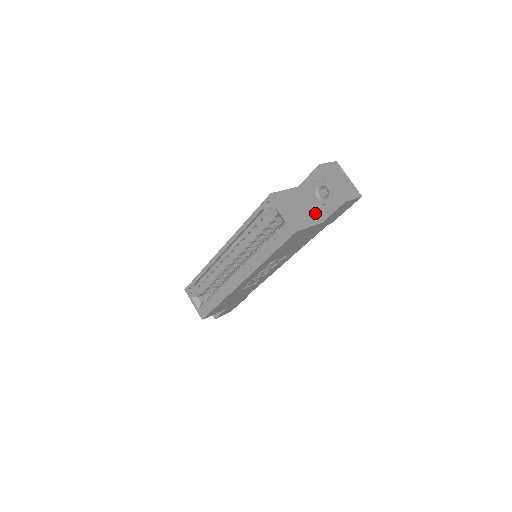
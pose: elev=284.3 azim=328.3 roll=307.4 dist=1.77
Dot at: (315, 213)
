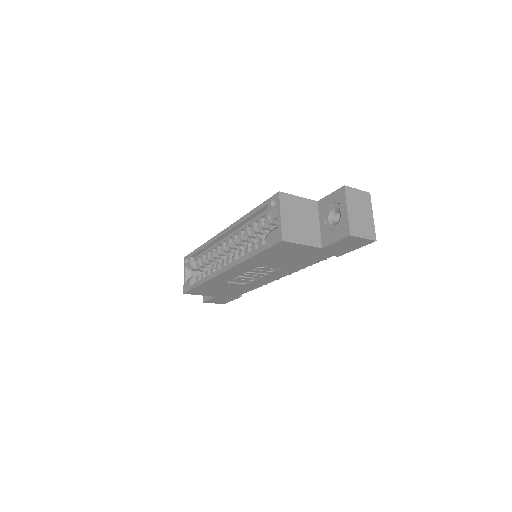
Dot at: (319, 235)
